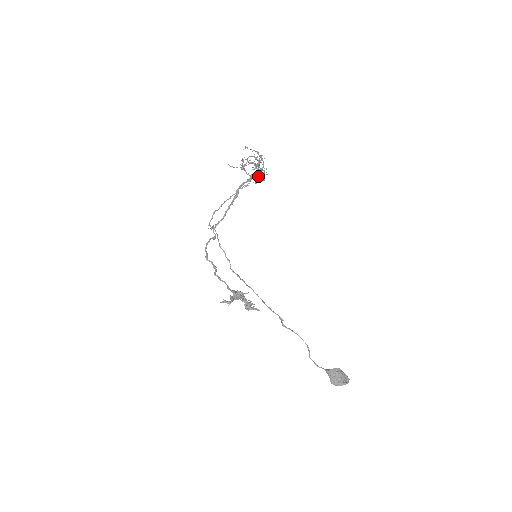
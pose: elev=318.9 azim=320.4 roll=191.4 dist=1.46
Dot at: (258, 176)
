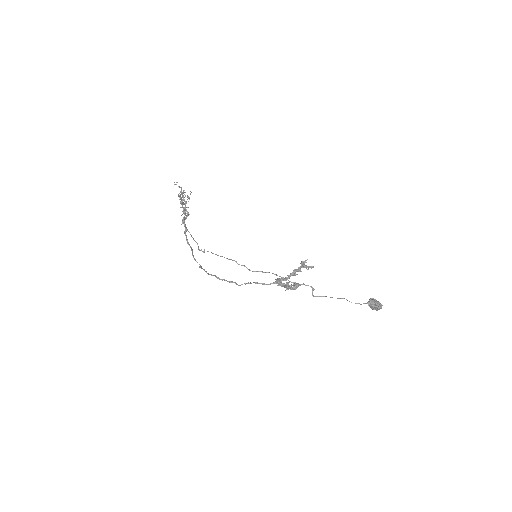
Dot at: (186, 211)
